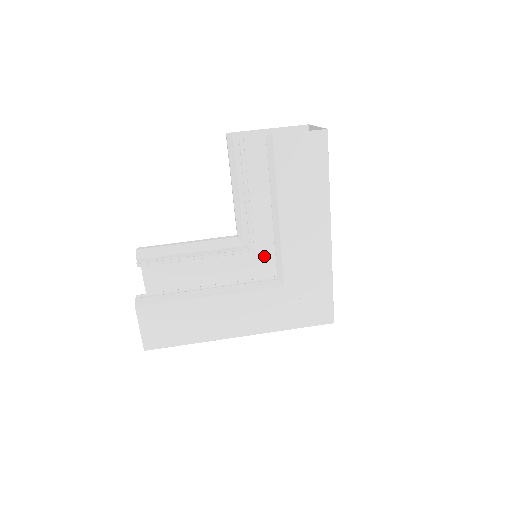
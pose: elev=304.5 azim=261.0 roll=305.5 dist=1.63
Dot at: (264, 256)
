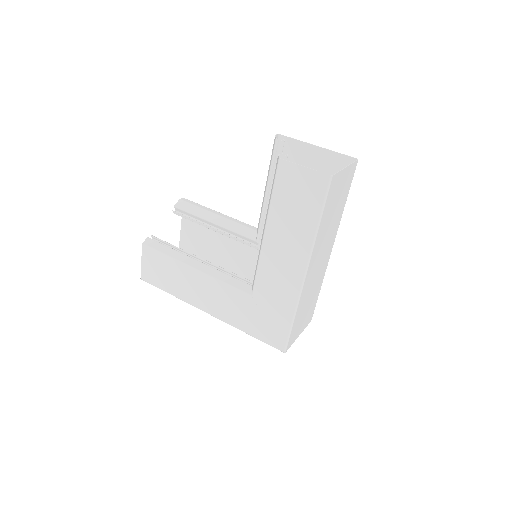
Dot at: occluded
